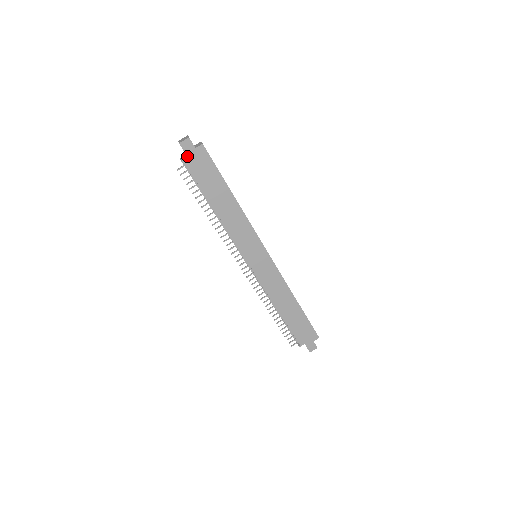
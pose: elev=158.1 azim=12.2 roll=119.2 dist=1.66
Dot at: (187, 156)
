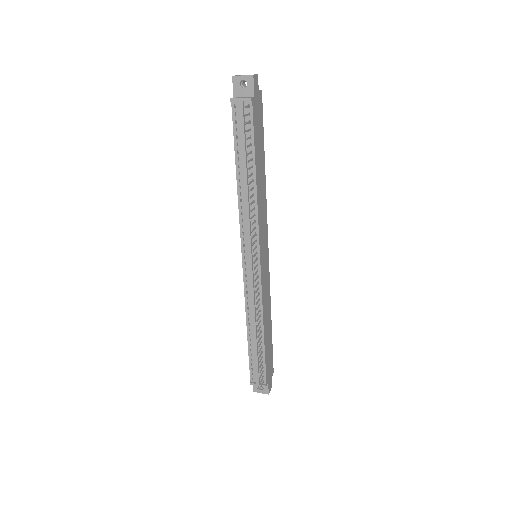
Dot at: (254, 95)
